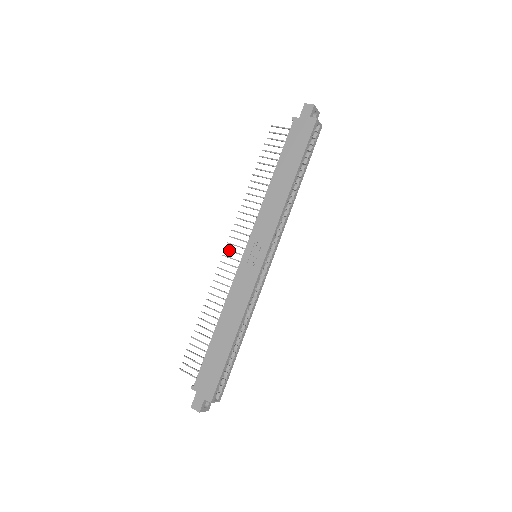
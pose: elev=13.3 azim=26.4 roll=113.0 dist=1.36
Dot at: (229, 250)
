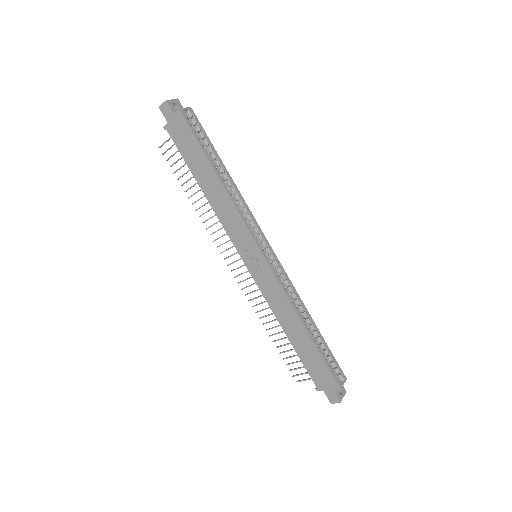
Dot at: (235, 269)
